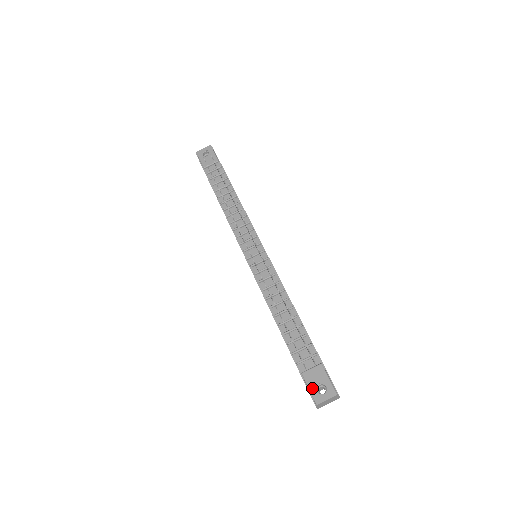
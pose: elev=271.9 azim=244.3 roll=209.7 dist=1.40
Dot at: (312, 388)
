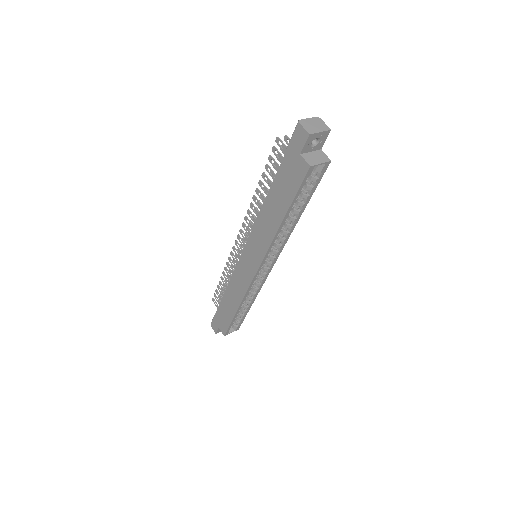
Dot at: (294, 134)
